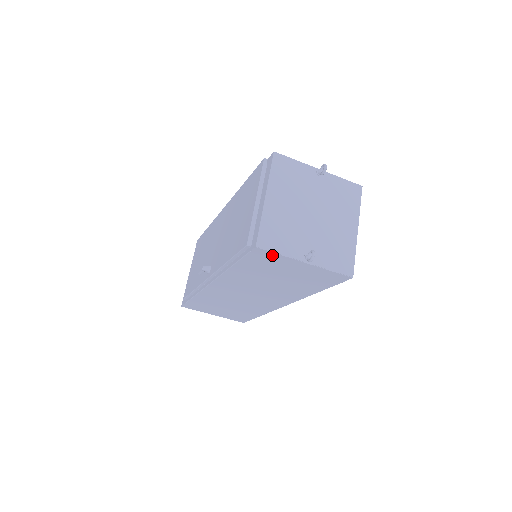
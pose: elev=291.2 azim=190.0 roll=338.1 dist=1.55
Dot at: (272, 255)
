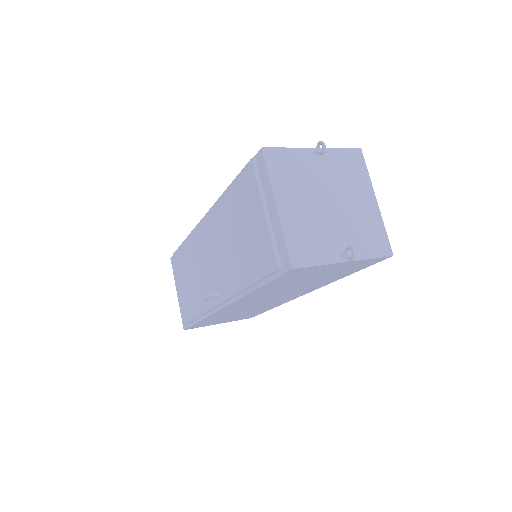
Dot at: (308, 269)
